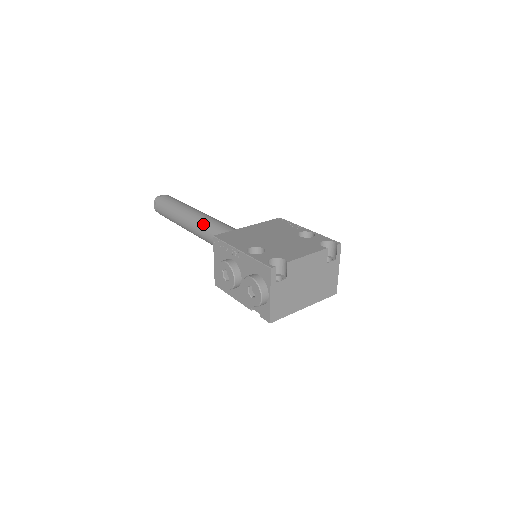
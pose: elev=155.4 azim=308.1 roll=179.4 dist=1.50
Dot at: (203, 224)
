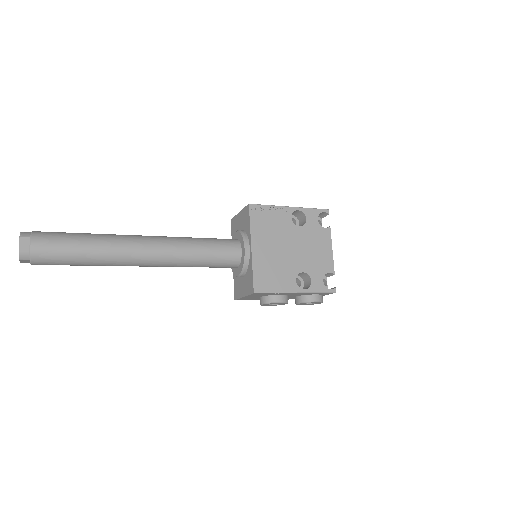
Dot at: (171, 261)
